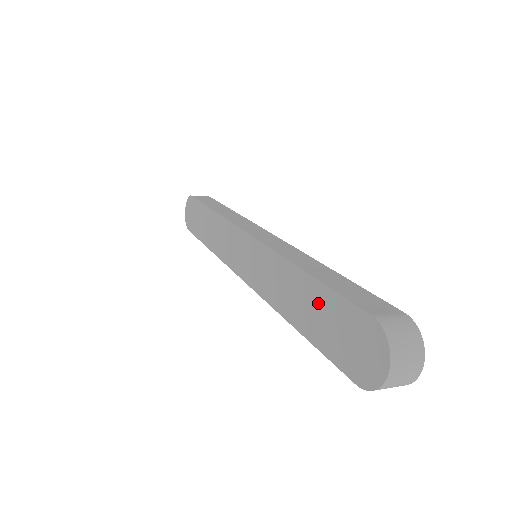
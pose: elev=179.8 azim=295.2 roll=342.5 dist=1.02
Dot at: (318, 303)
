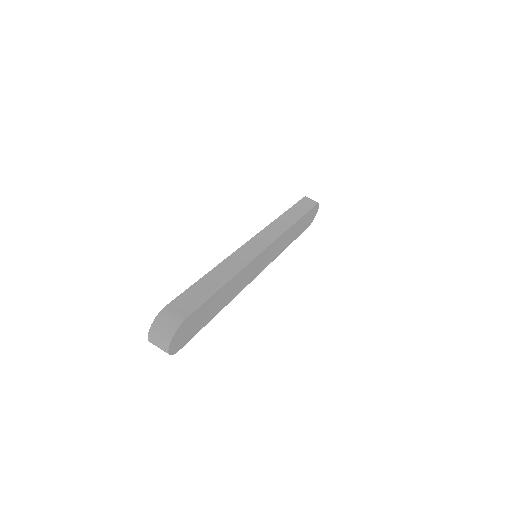
Dot at: occluded
